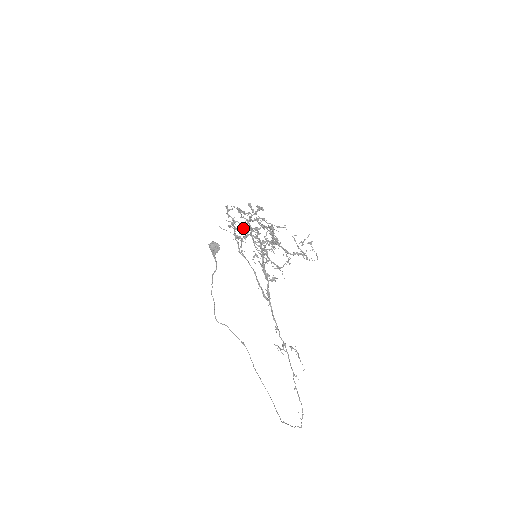
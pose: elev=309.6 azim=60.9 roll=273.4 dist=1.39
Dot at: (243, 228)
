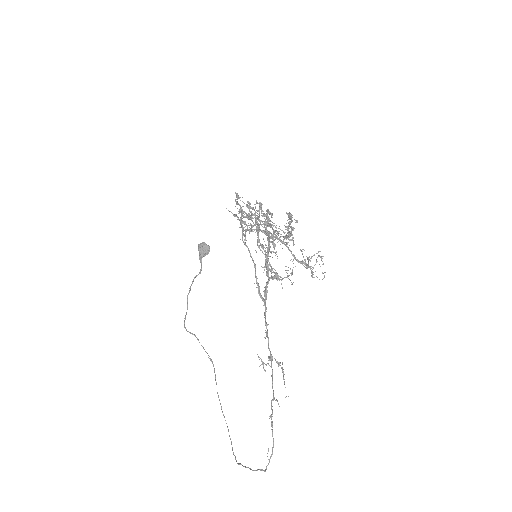
Dot at: (251, 218)
